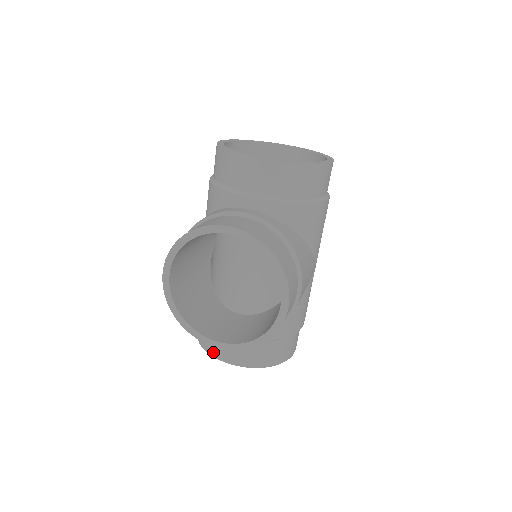
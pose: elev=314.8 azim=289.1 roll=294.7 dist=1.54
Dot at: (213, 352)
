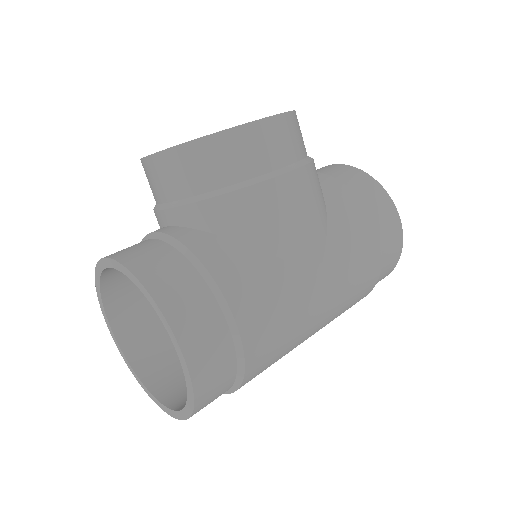
Dot at: occluded
